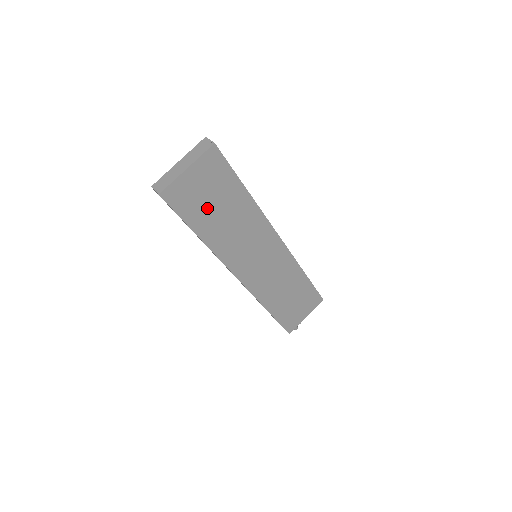
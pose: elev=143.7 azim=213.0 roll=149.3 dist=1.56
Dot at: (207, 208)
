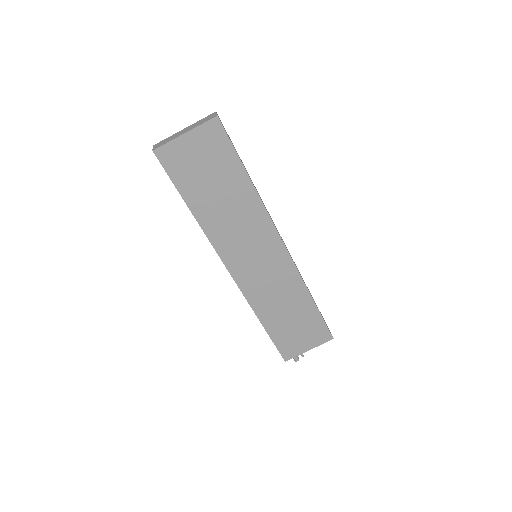
Dot at: (202, 181)
